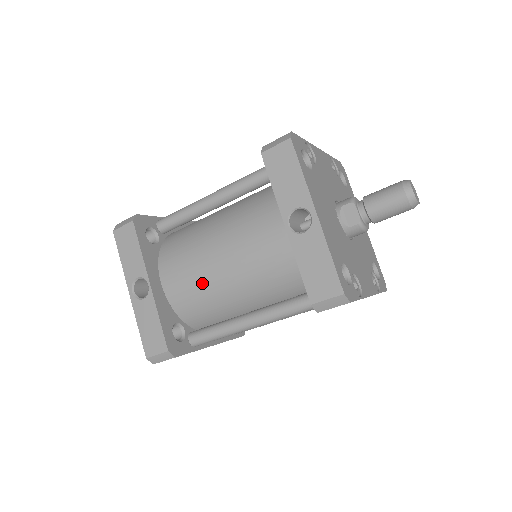
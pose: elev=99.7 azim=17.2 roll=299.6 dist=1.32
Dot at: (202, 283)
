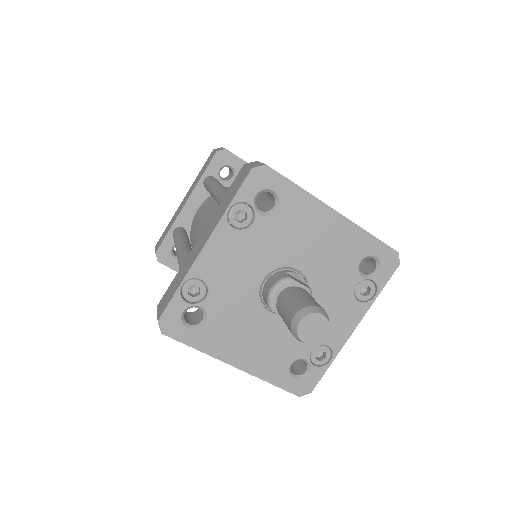
Dot at: occluded
